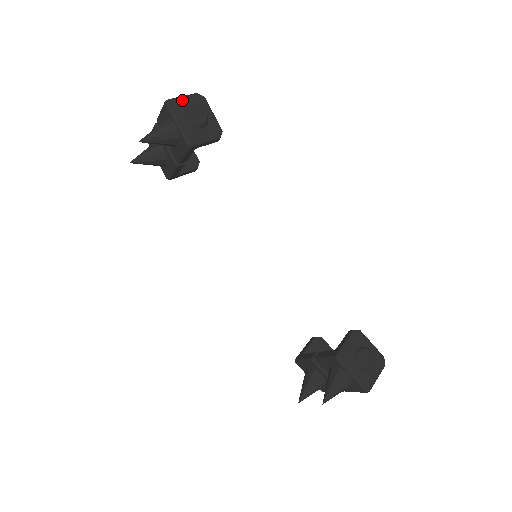
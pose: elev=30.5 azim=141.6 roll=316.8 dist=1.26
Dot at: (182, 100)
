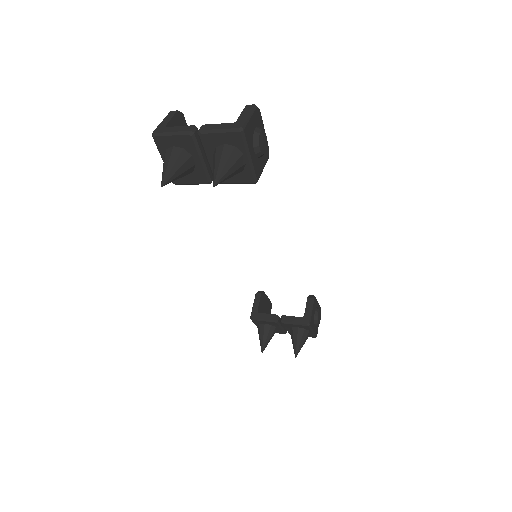
Dot at: (250, 122)
